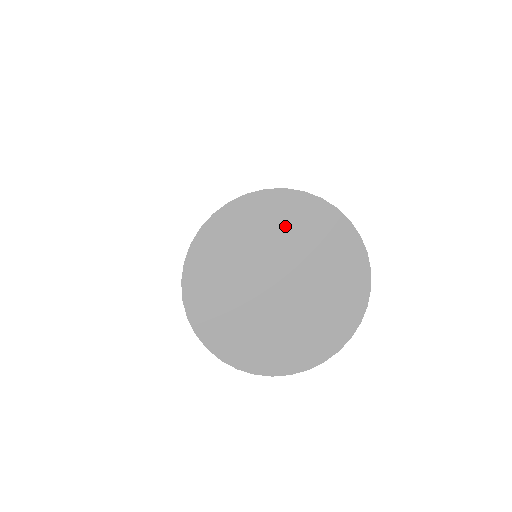
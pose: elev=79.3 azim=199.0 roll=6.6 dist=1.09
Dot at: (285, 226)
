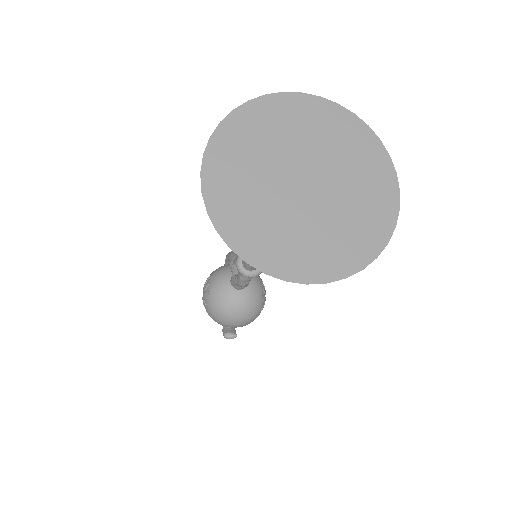
Dot at: (328, 134)
